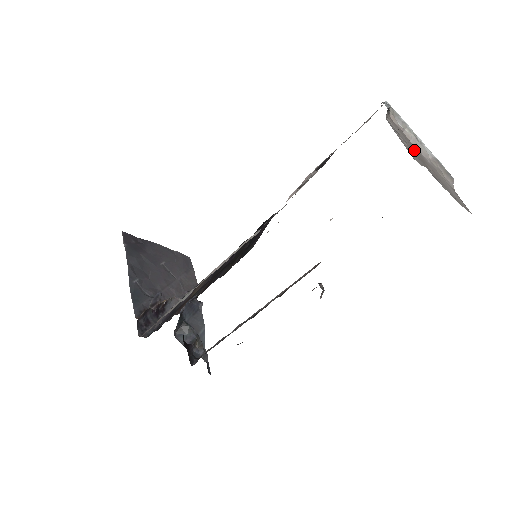
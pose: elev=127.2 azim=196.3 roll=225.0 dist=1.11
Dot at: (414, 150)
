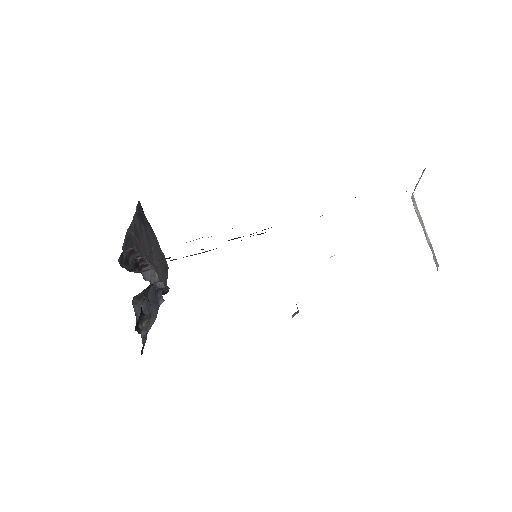
Dot at: occluded
